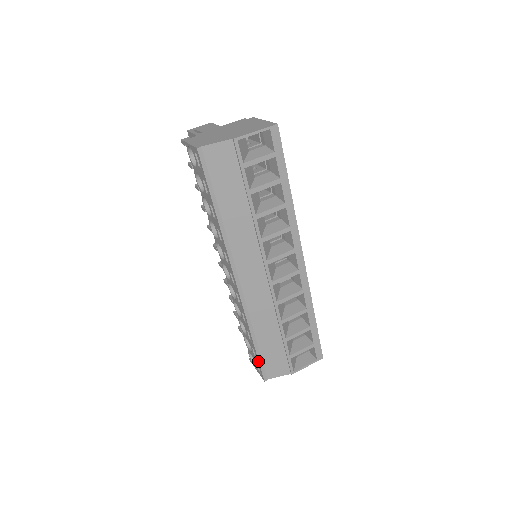
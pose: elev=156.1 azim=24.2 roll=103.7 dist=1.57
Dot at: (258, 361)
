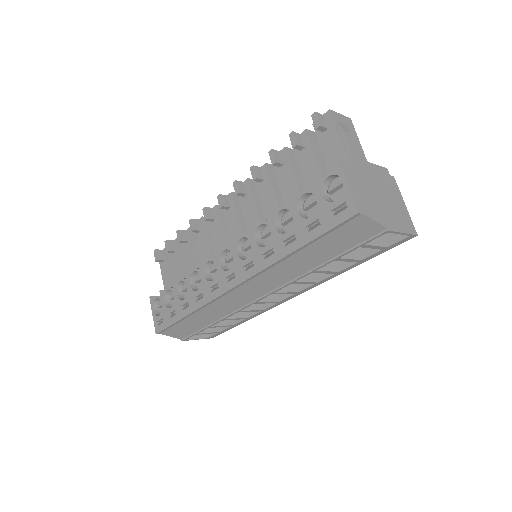
Dot at: (170, 324)
